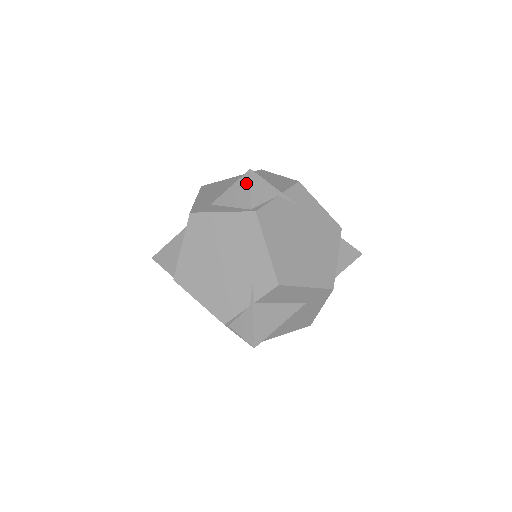
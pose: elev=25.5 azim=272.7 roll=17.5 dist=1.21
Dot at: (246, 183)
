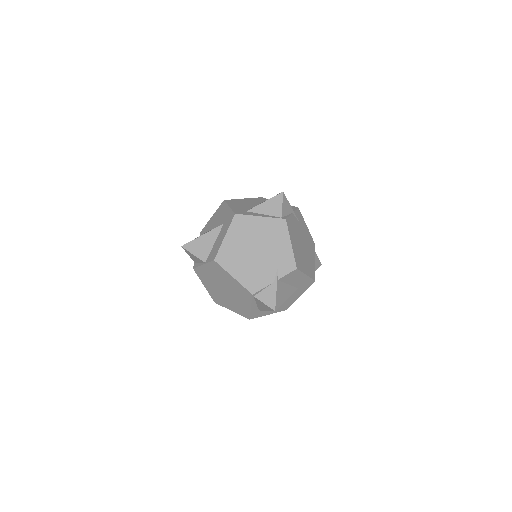
Dot at: (279, 200)
